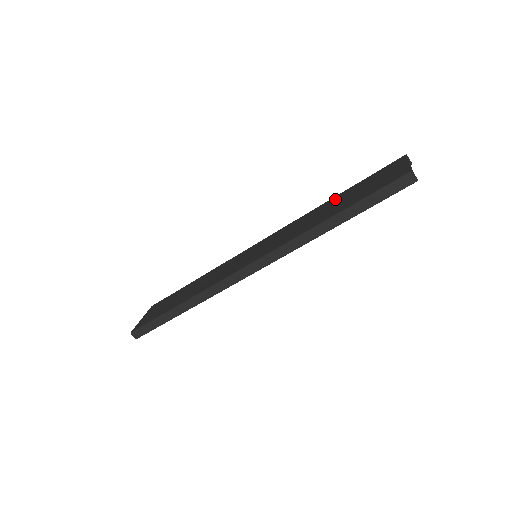
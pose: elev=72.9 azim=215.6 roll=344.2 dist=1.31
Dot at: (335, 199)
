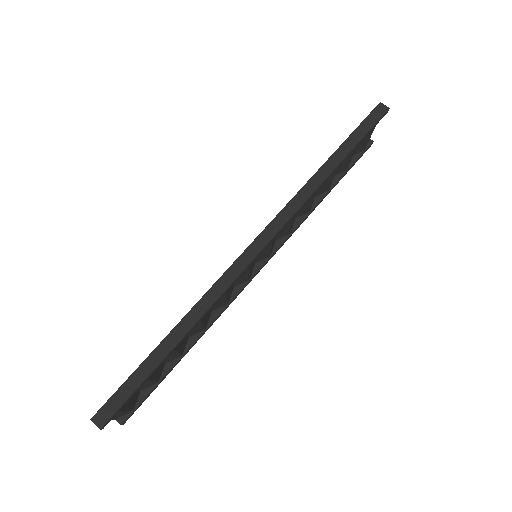
Dot at: occluded
